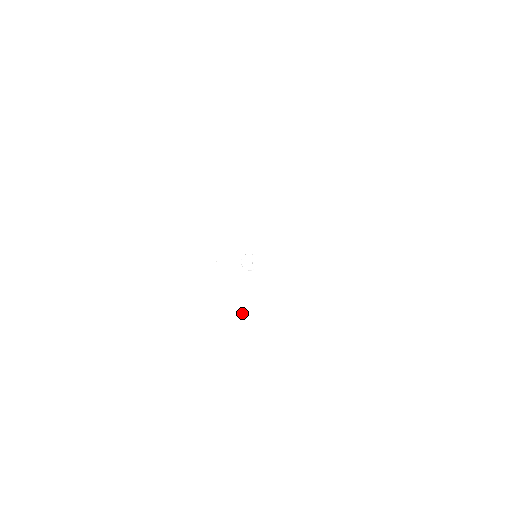
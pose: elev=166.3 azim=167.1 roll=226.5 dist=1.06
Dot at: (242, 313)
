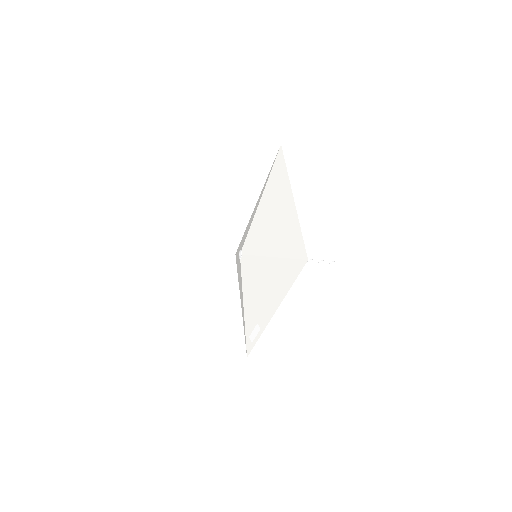
Dot at: (242, 287)
